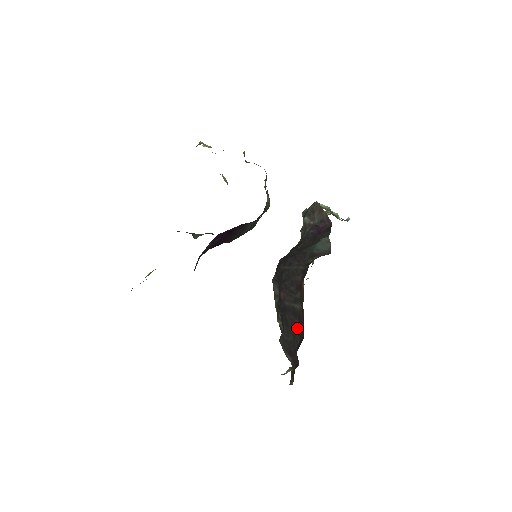
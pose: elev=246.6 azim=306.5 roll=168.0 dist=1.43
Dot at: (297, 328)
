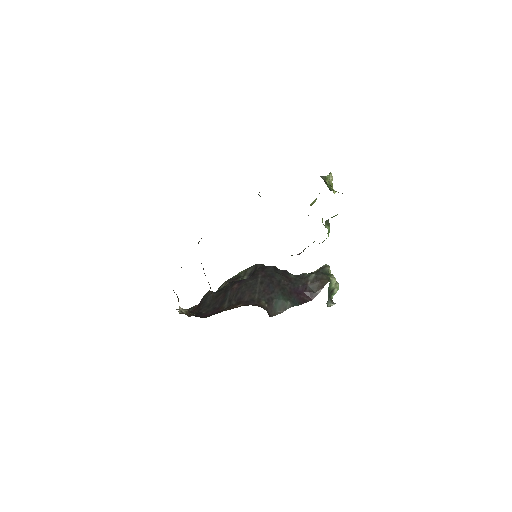
Dot at: (213, 307)
